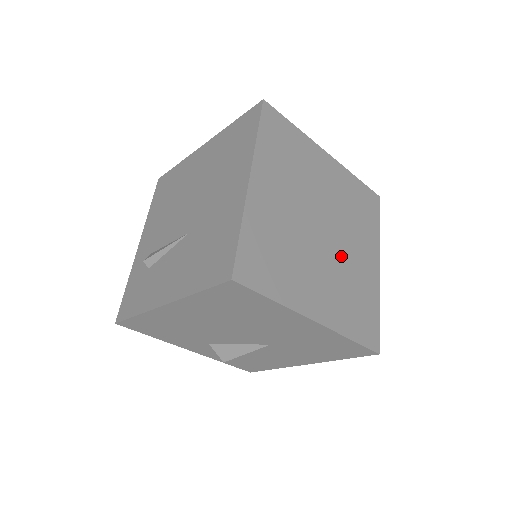
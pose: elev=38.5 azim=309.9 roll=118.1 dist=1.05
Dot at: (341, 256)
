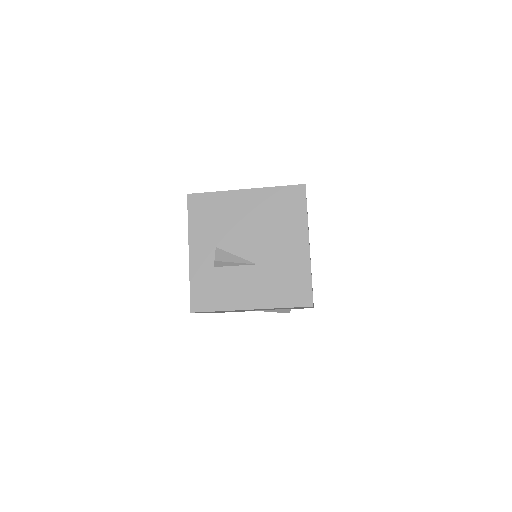
Dot at: occluded
